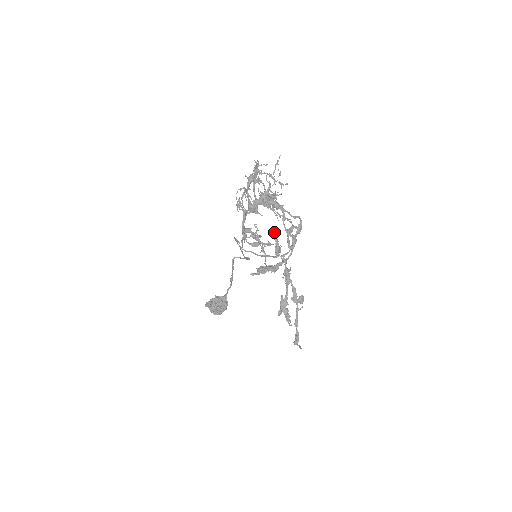
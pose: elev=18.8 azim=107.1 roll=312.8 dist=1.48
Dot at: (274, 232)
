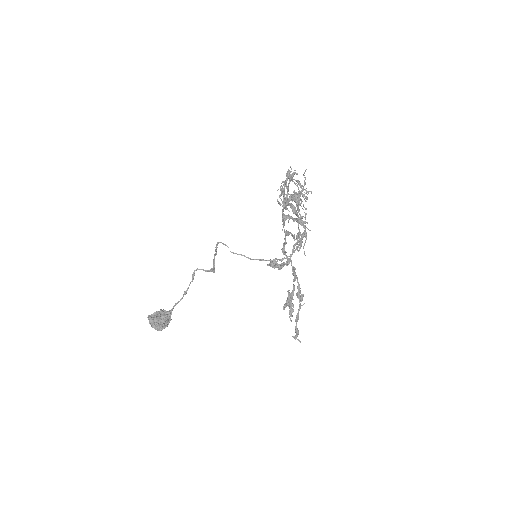
Dot at: (285, 234)
